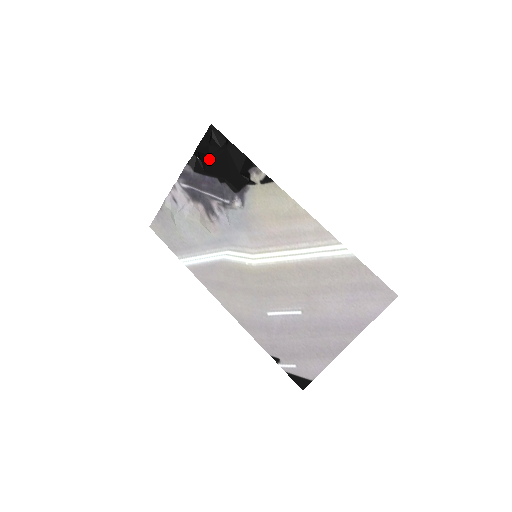
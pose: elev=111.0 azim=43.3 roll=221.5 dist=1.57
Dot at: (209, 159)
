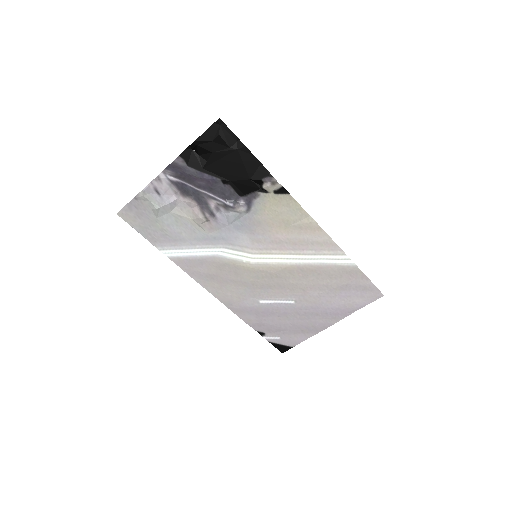
Dot at: (211, 156)
